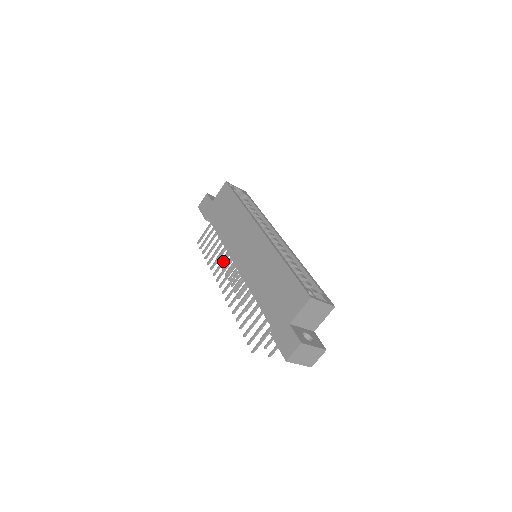
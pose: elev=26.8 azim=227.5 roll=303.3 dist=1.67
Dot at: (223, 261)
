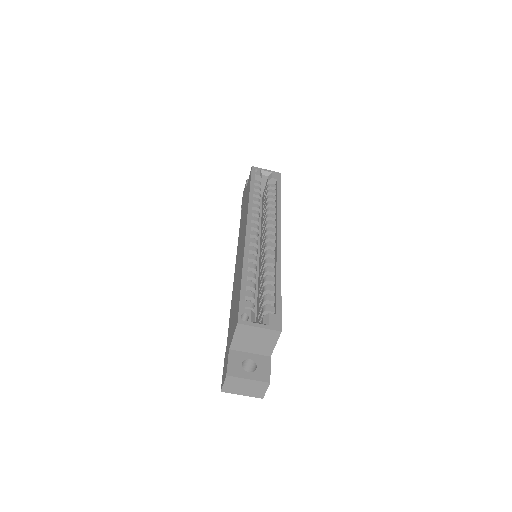
Dot at: occluded
